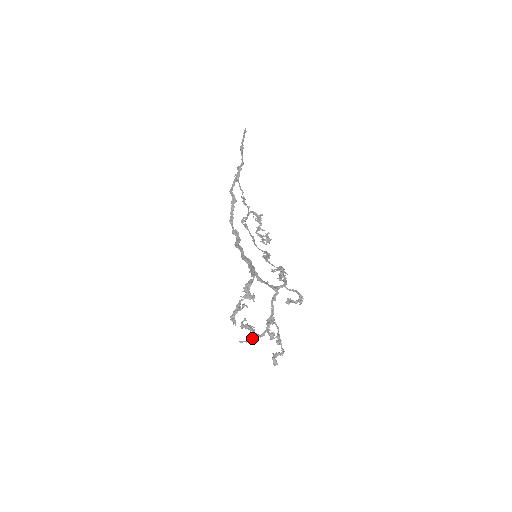
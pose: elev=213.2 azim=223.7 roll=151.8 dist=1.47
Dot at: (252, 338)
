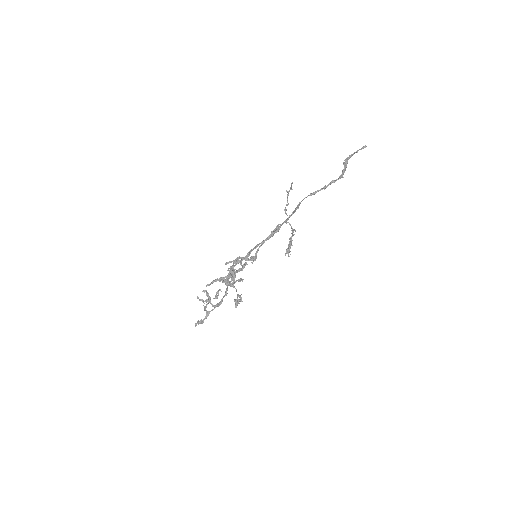
Dot at: (205, 301)
